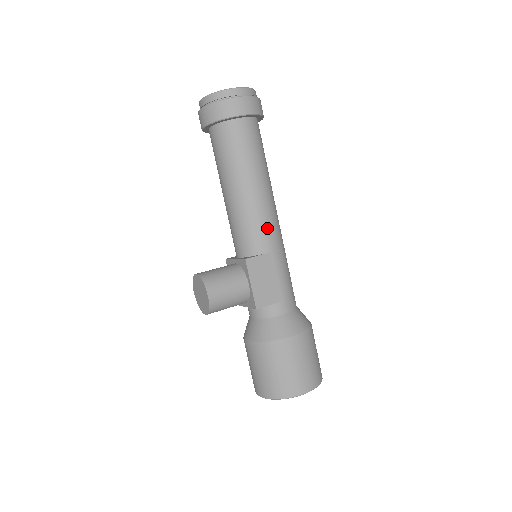
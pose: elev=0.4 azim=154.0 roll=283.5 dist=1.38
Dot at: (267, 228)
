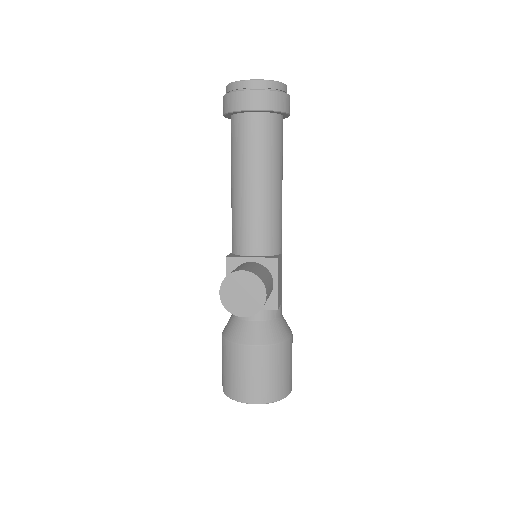
Dot at: occluded
